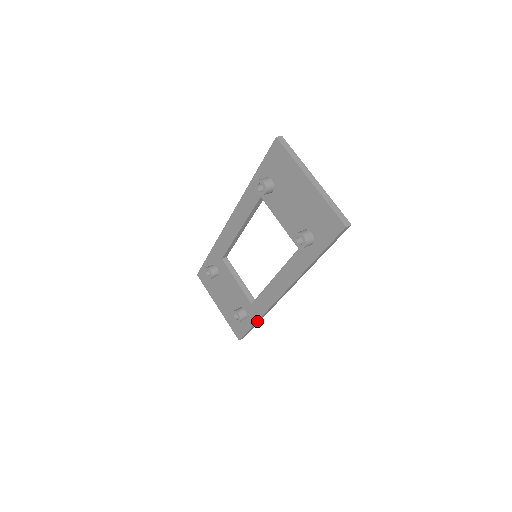
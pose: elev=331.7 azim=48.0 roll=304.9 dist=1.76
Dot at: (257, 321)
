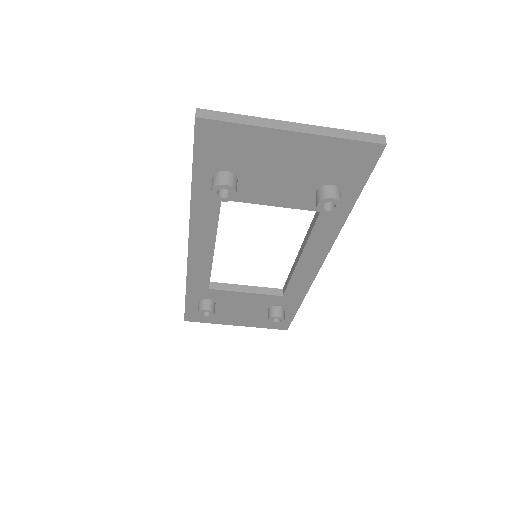
Dot at: (300, 303)
